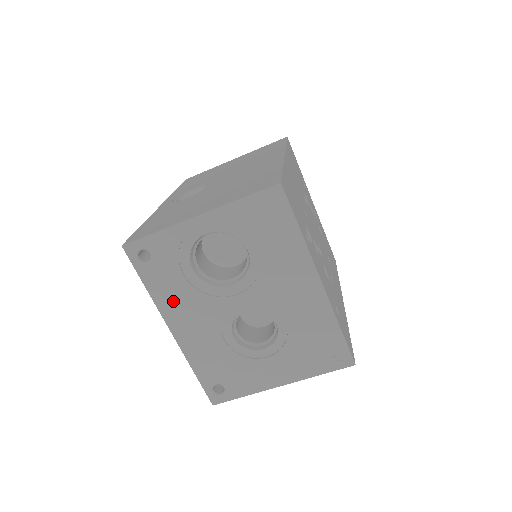
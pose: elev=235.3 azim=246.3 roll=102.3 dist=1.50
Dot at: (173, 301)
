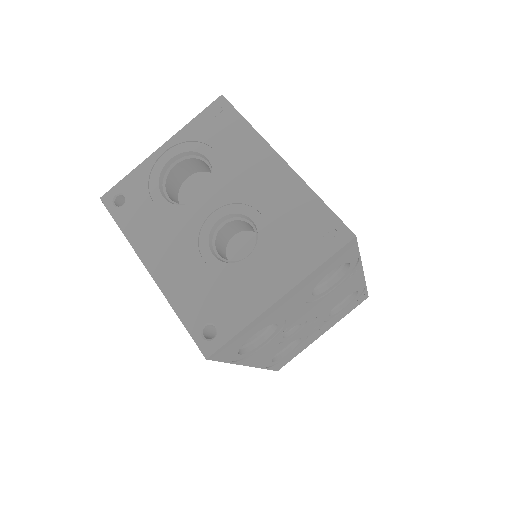
Dot at: (147, 235)
